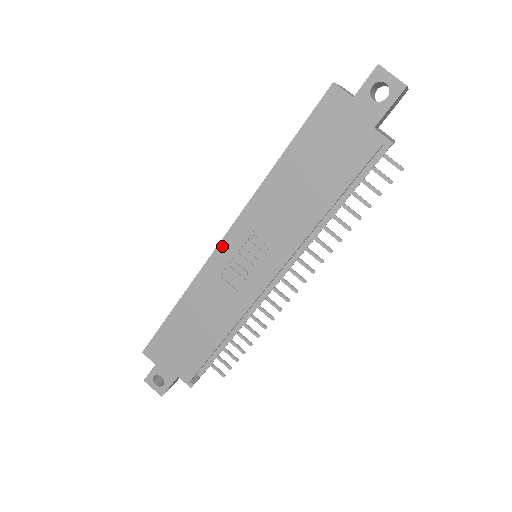
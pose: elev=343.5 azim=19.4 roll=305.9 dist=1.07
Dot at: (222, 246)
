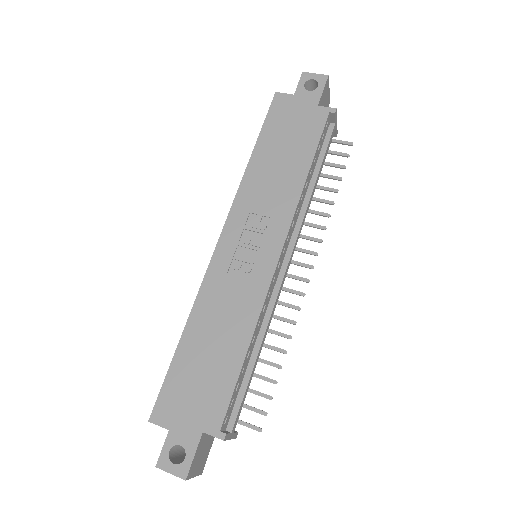
Dot at: (220, 245)
